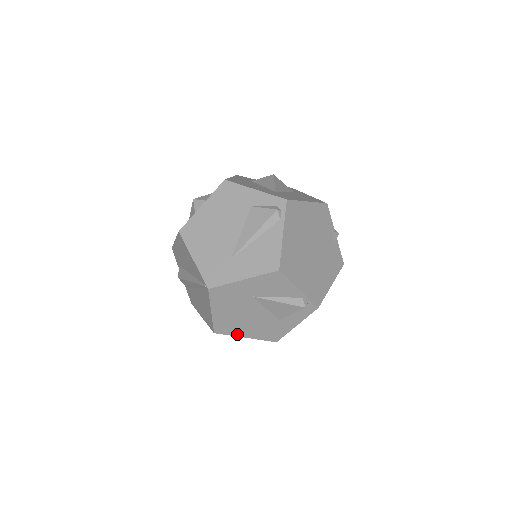
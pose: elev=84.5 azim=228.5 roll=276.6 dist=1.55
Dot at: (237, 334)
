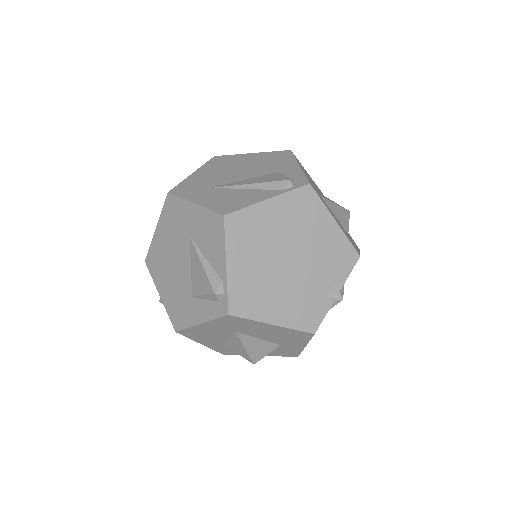
Dot at: (157, 282)
